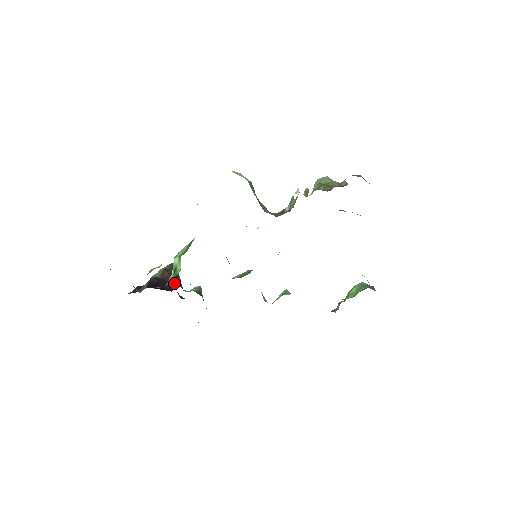
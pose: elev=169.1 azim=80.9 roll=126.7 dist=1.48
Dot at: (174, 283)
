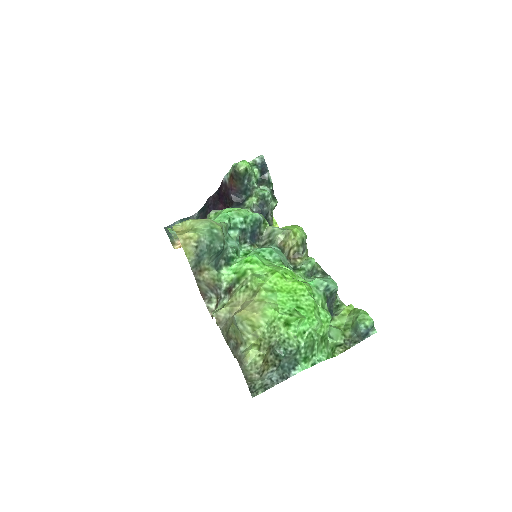
Dot at: (229, 207)
